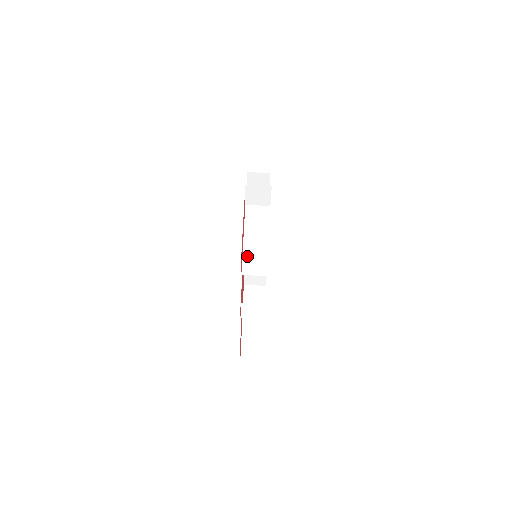
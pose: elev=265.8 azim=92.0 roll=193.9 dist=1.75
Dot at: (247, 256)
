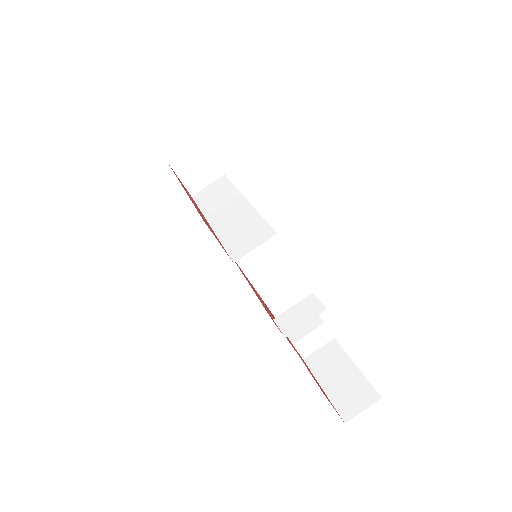
Dot at: (227, 238)
